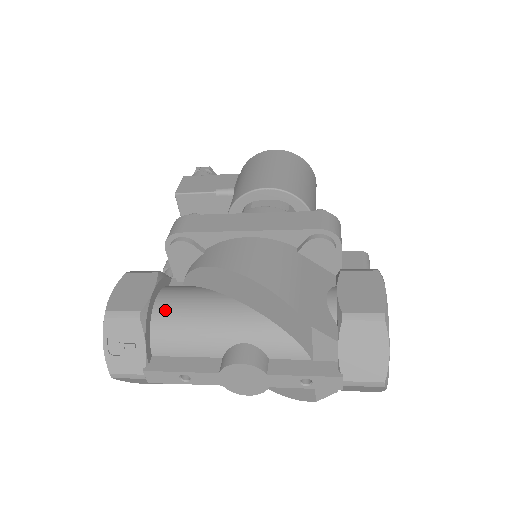
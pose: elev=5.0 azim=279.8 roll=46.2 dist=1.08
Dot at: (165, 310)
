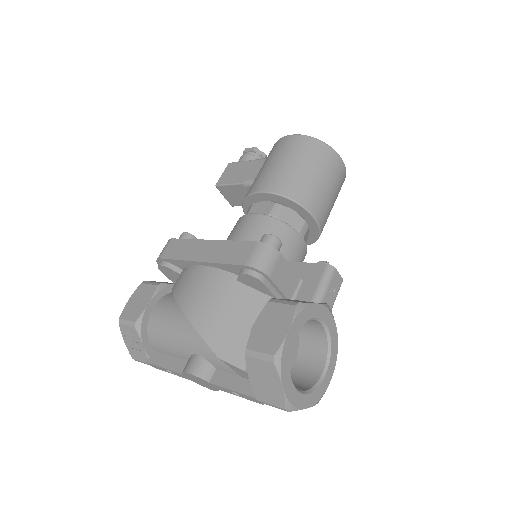
Dot at: (155, 319)
